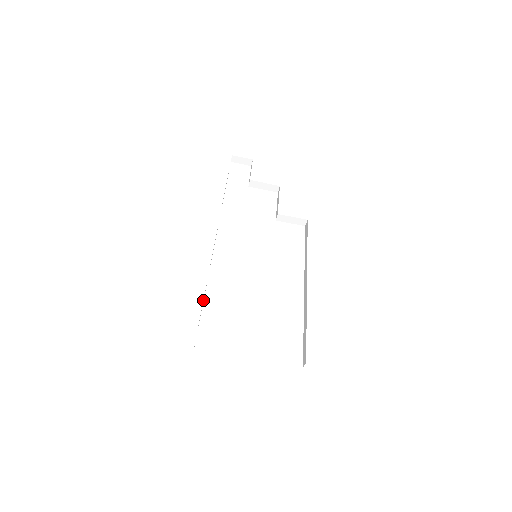
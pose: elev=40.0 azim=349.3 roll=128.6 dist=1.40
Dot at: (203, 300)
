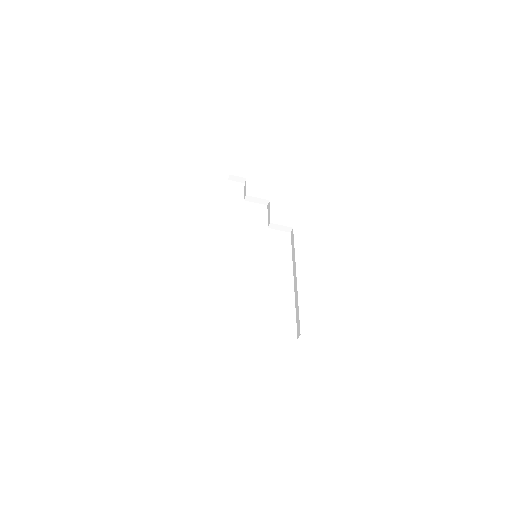
Dot at: occluded
